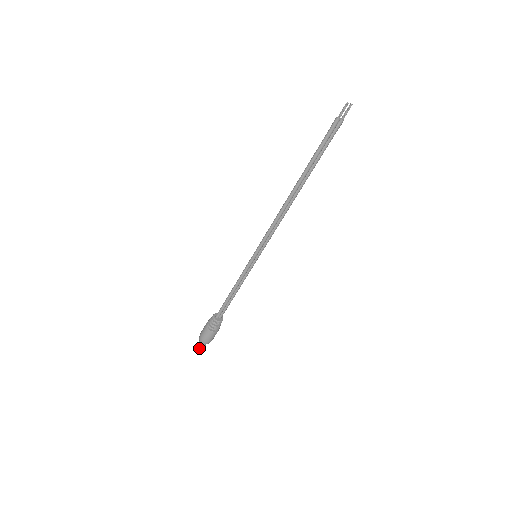
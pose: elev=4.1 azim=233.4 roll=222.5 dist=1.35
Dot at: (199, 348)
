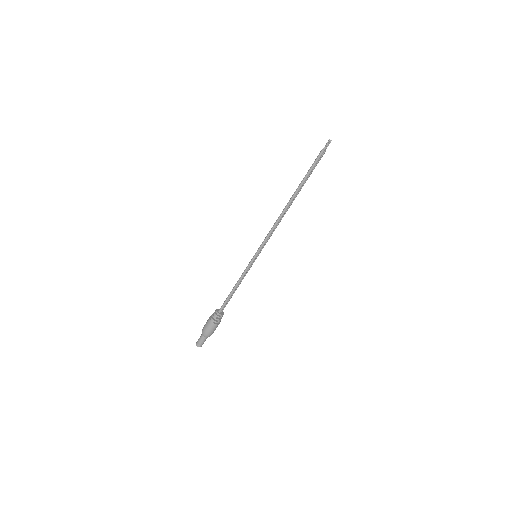
Dot at: (202, 342)
